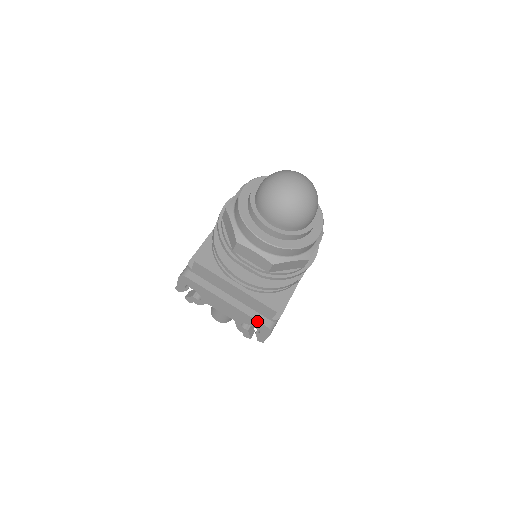
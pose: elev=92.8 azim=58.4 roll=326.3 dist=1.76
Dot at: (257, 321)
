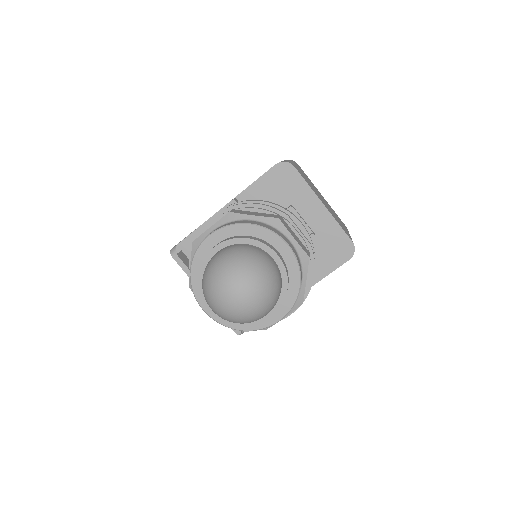
Dot at: occluded
